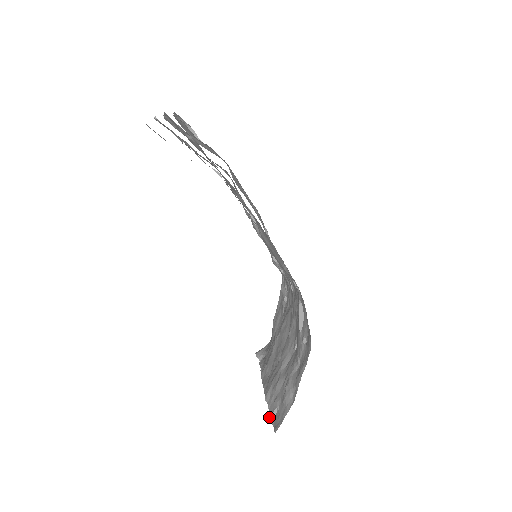
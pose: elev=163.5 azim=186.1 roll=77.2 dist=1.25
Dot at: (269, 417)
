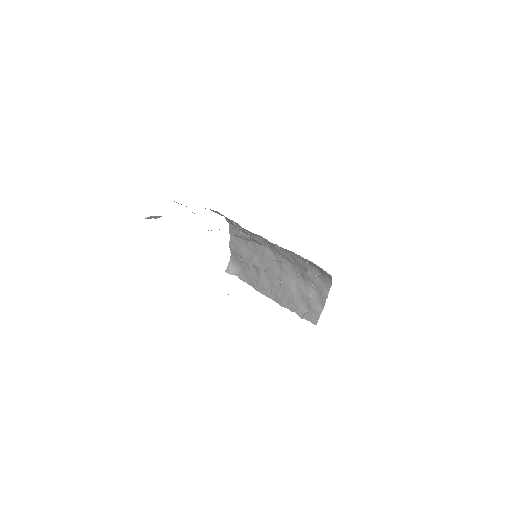
Dot at: (301, 318)
